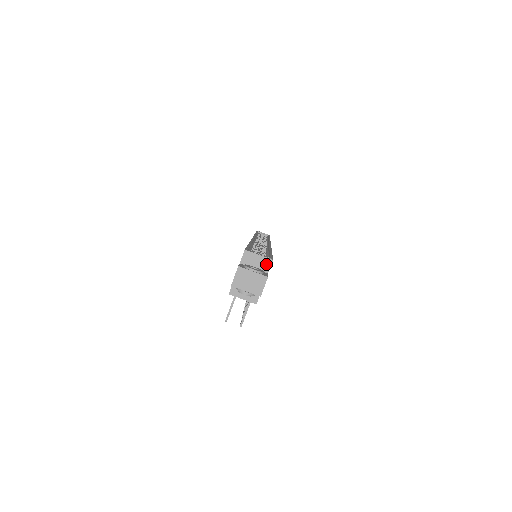
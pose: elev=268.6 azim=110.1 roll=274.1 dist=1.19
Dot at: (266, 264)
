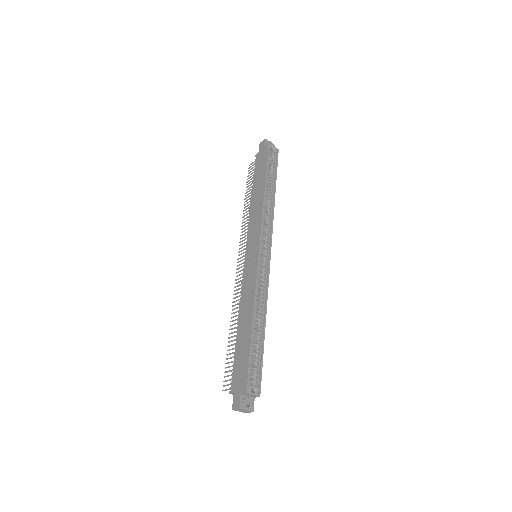
Dot at: (255, 397)
